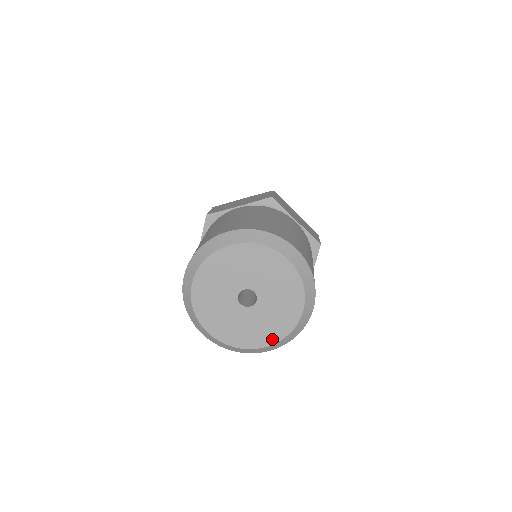
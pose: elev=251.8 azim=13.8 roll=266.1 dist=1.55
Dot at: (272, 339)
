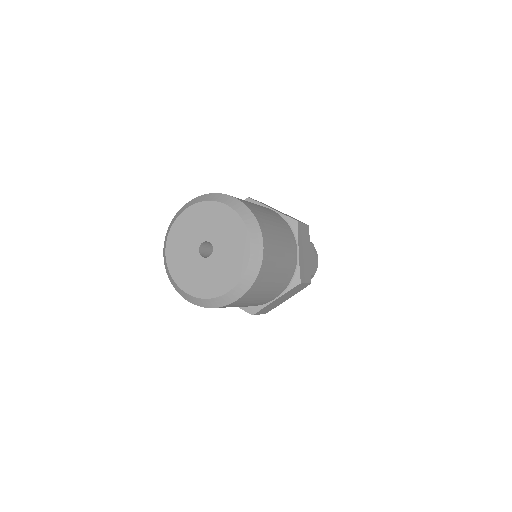
Dot at: (196, 292)
